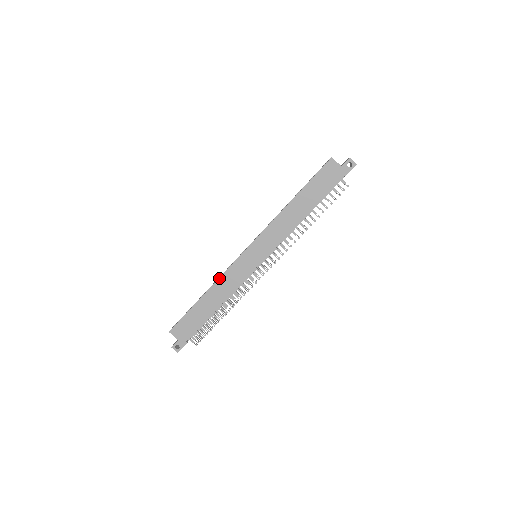
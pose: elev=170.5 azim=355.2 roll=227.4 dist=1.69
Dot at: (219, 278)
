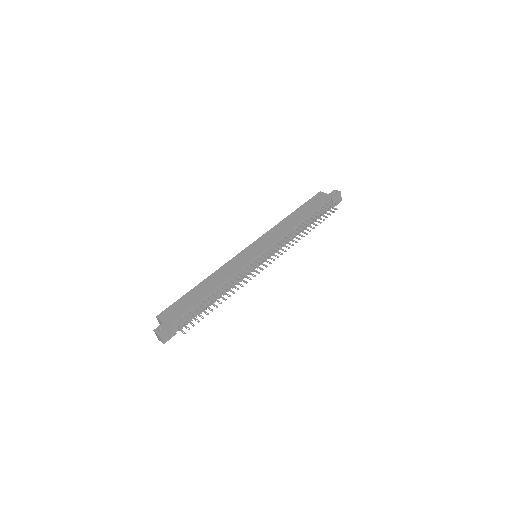
Dot at: (218, 269)
